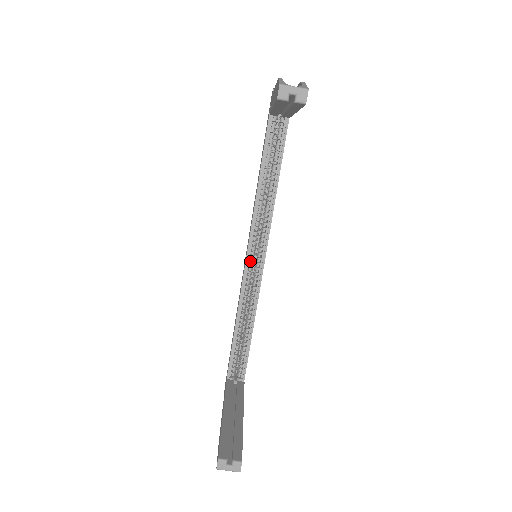
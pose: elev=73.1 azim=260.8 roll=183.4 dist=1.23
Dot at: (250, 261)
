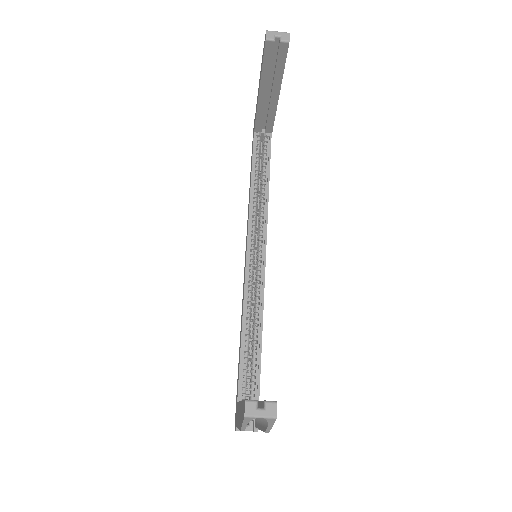
Dot at: (250, 262)
